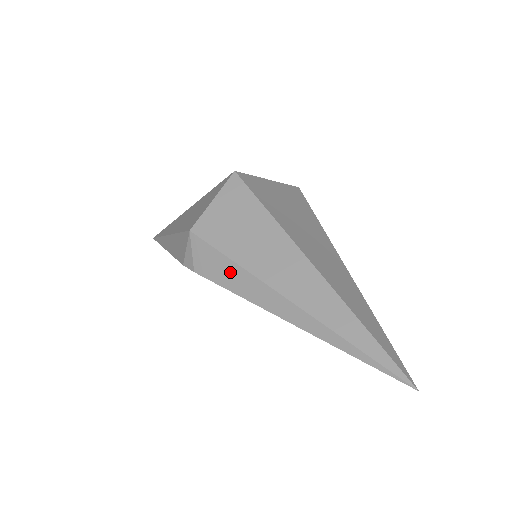
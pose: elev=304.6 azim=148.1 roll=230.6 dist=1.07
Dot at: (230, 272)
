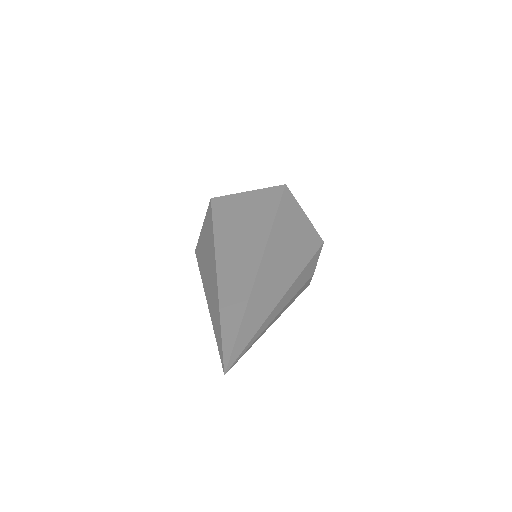
Dot at: occluded
